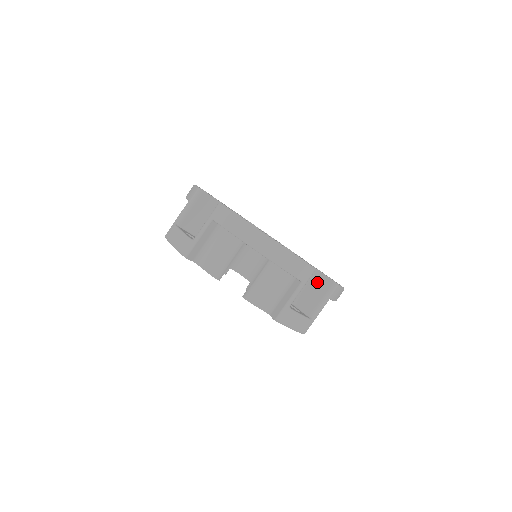
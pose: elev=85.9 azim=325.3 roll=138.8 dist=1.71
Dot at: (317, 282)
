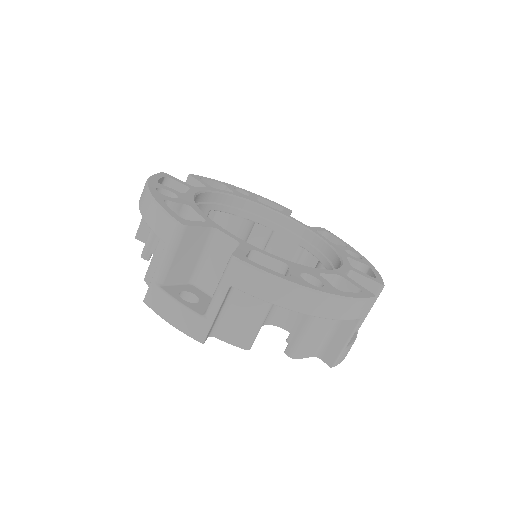
Dot at: occluded
